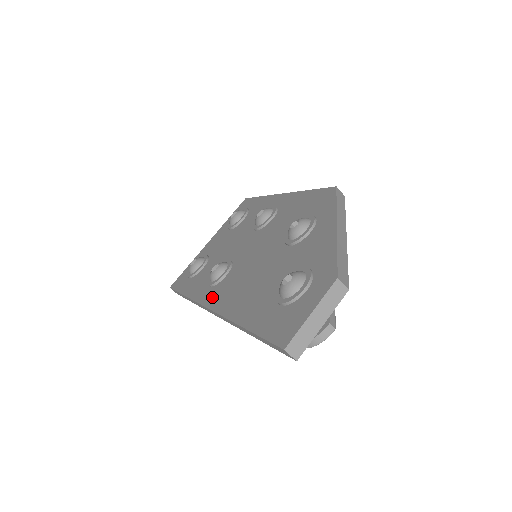
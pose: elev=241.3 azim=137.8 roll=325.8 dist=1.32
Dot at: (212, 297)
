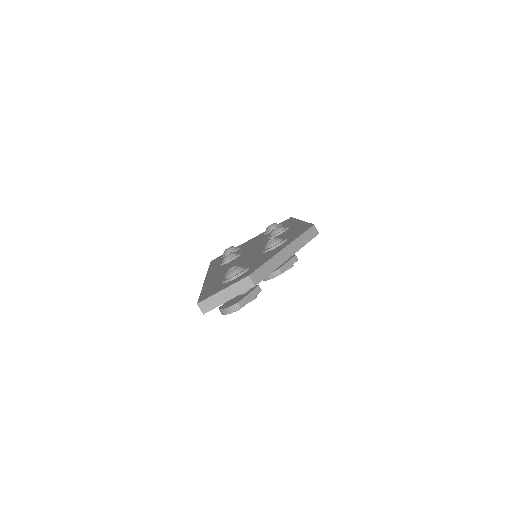
Dot at: (213, 271)
